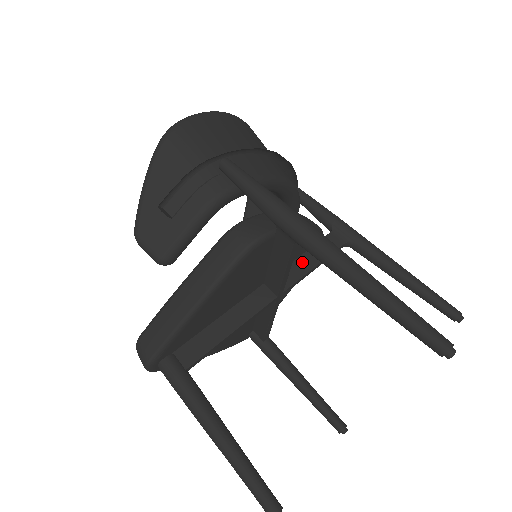
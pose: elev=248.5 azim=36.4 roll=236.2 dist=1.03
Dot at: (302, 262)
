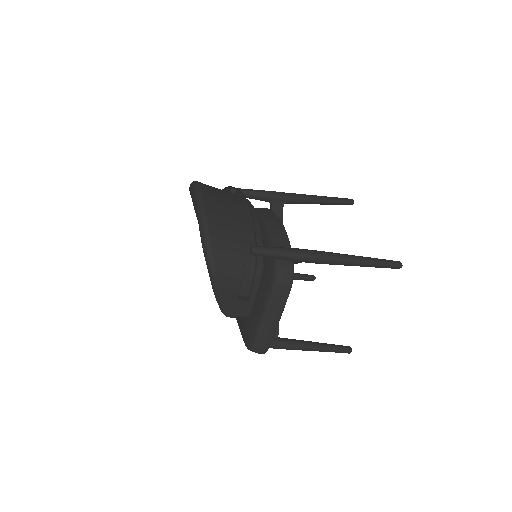
Dot at: occluded
